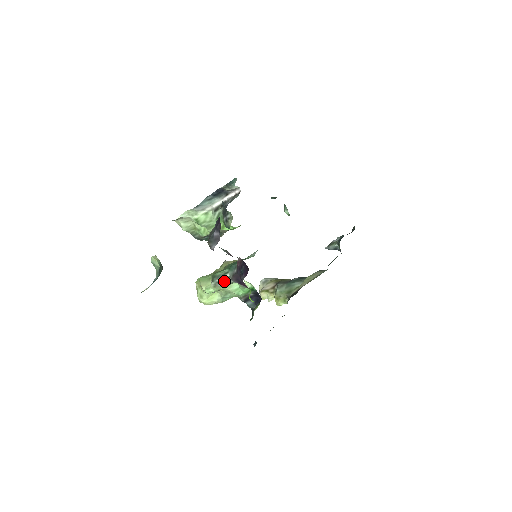
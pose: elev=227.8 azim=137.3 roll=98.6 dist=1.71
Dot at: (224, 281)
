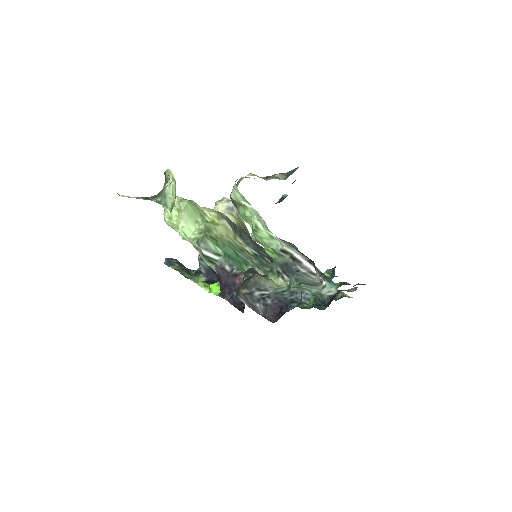
Dot at: (208, 259)
